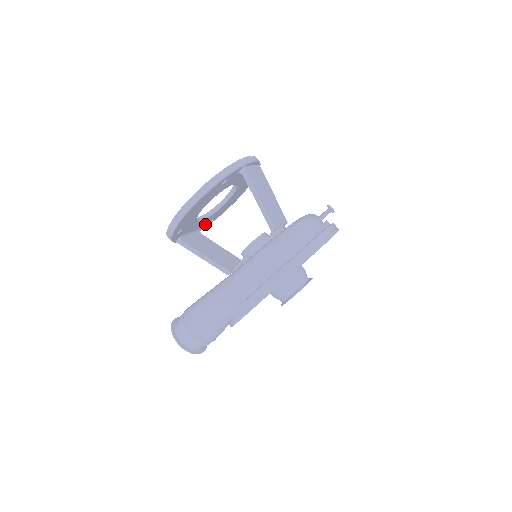
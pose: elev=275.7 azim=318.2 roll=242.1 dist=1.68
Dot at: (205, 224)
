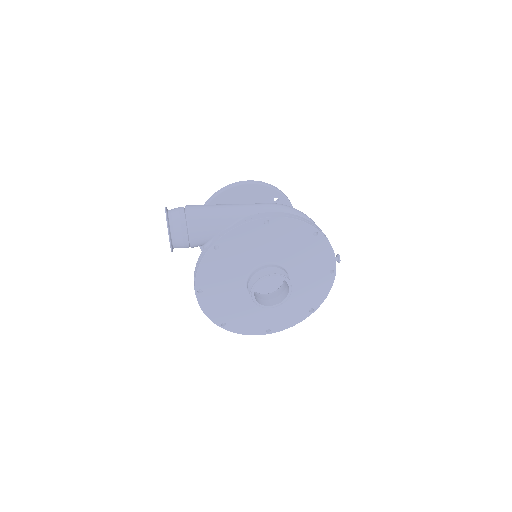
Dot at: occluded
